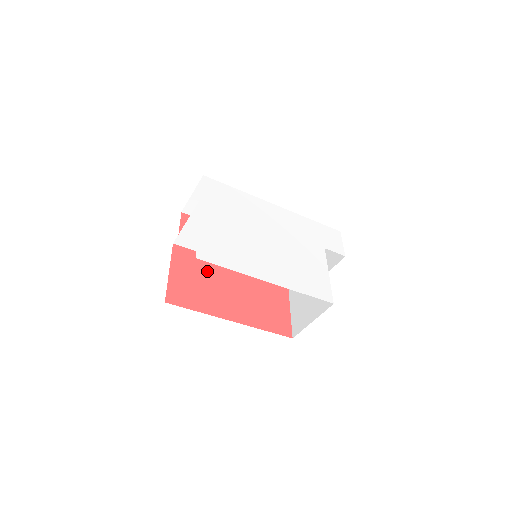
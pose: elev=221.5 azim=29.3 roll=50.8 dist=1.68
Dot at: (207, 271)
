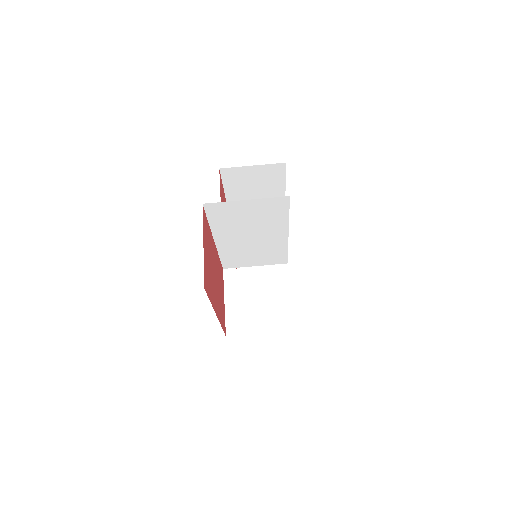
Dot at: (210, 249)
